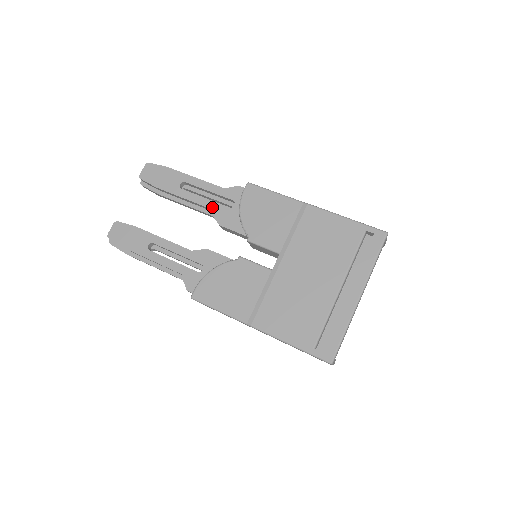
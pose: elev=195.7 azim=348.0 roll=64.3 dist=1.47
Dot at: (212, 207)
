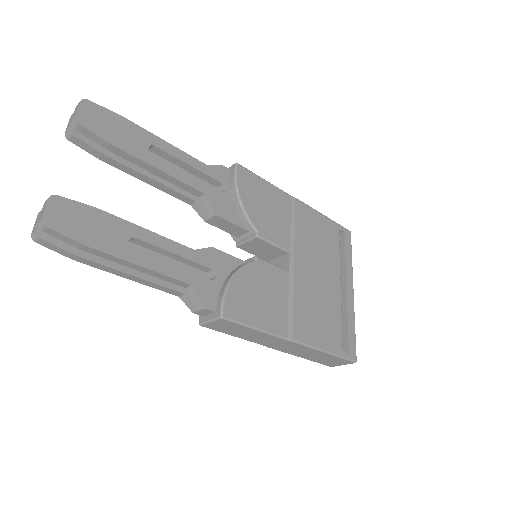
Dot at: (201, 189)
